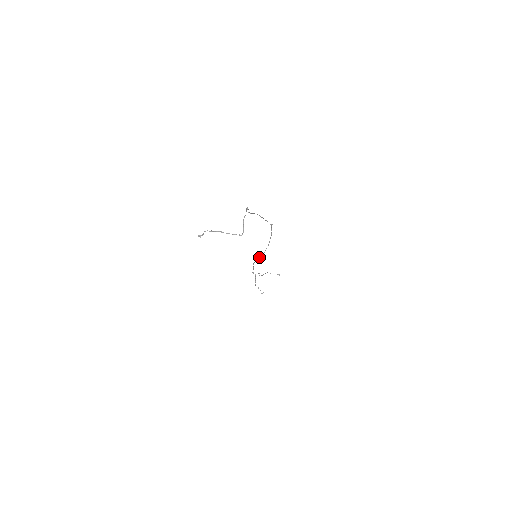
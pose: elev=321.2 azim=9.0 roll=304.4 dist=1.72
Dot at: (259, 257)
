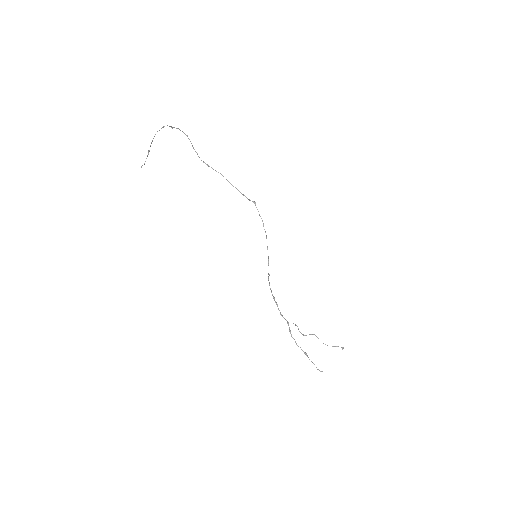
Dot at: occluded
